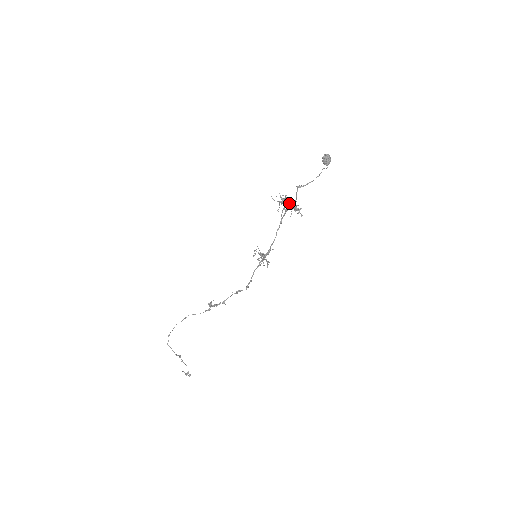
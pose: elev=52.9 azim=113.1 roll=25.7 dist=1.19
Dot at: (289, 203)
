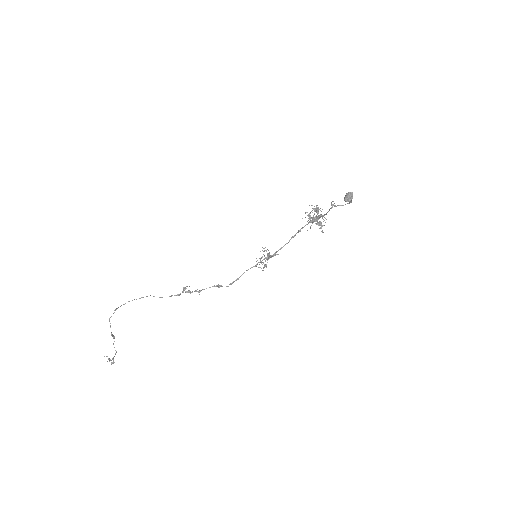
Dot at: (321, 214)
